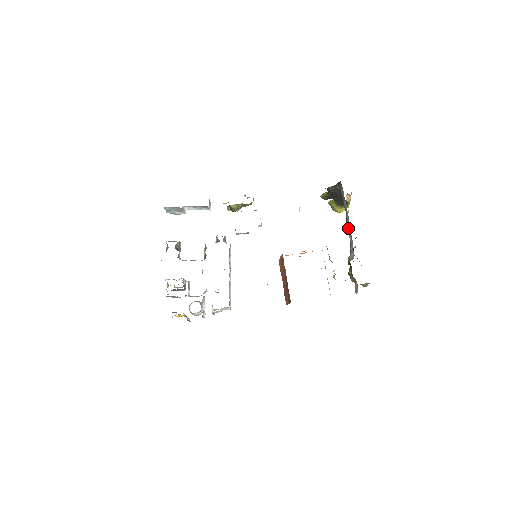
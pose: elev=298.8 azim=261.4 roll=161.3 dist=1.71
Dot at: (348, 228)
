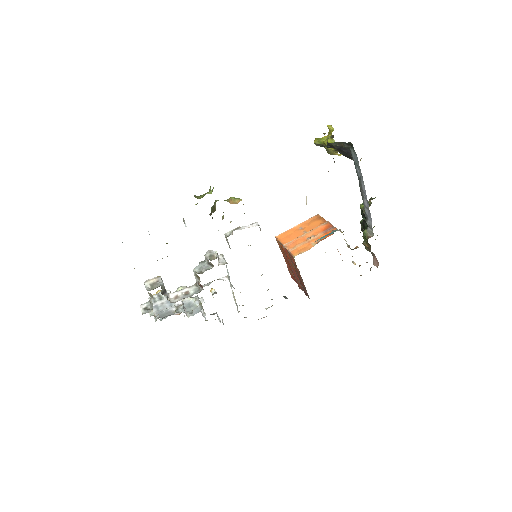
Dot at: (364, 201)
